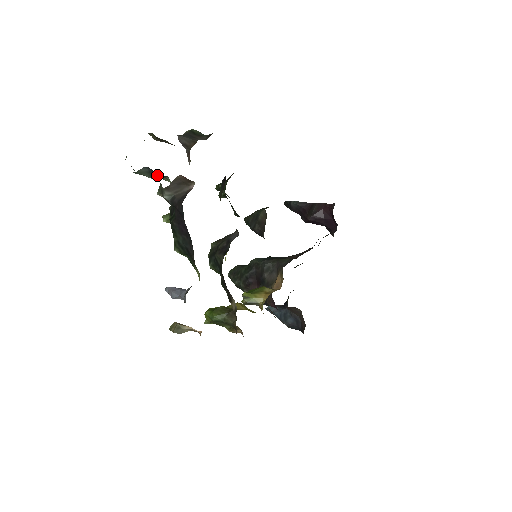
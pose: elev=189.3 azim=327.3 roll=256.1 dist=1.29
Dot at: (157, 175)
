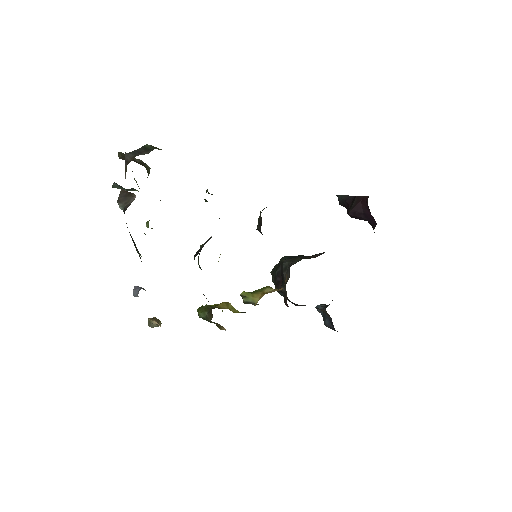
Dot at: (124, 188)
